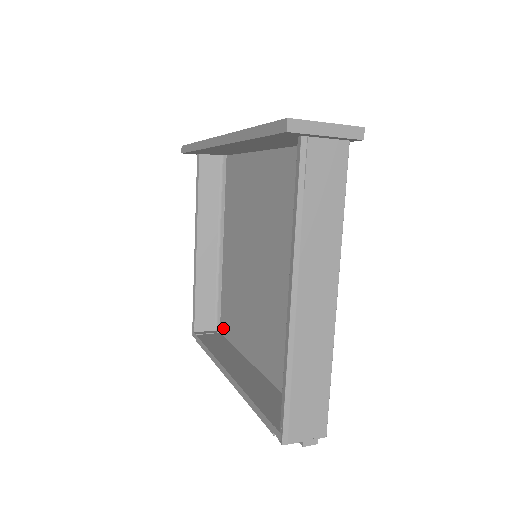
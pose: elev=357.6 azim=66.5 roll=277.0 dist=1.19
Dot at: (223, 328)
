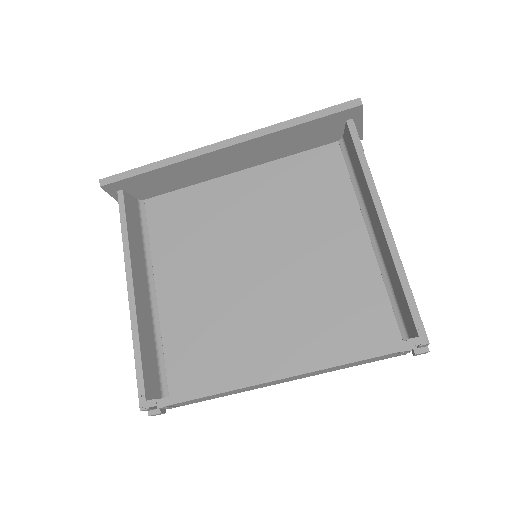
Dot at: (179, 387)
